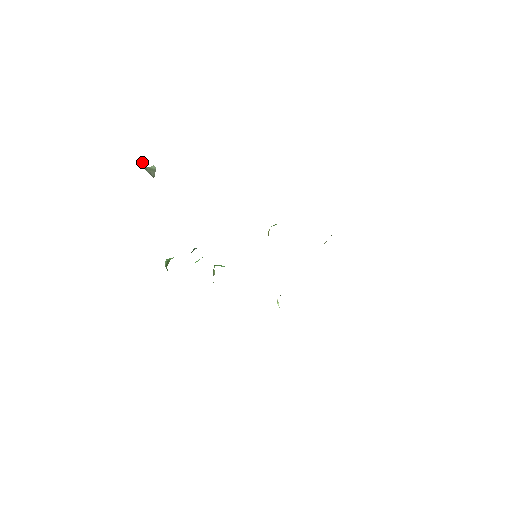
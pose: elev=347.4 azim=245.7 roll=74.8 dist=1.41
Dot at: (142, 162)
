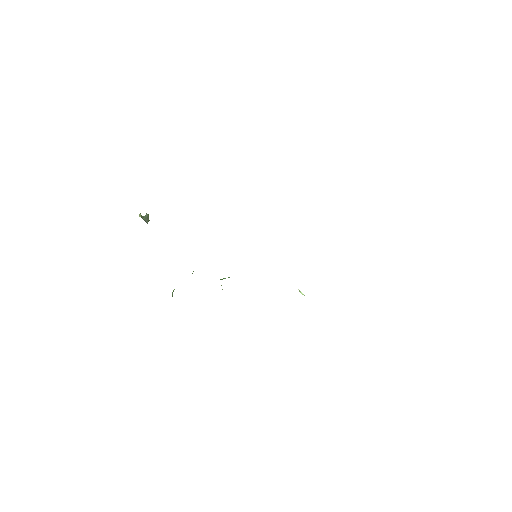
Dot at: (140, 215)
